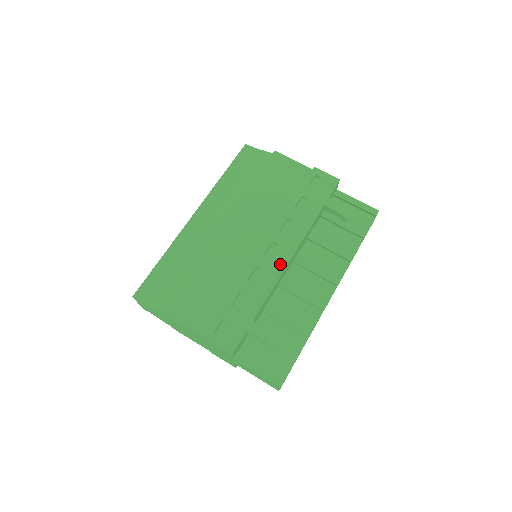
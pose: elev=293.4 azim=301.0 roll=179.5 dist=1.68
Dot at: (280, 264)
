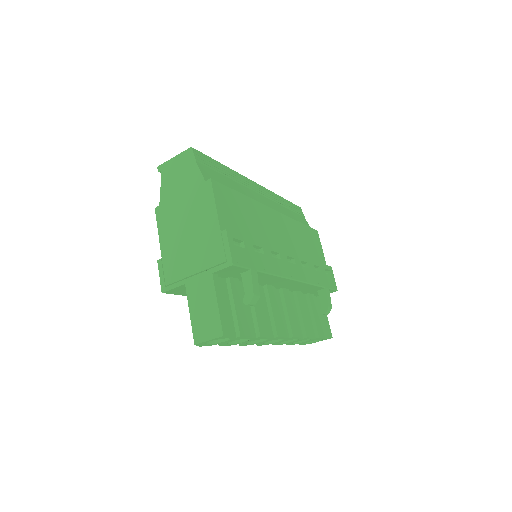
Dot at: (290, 273)
